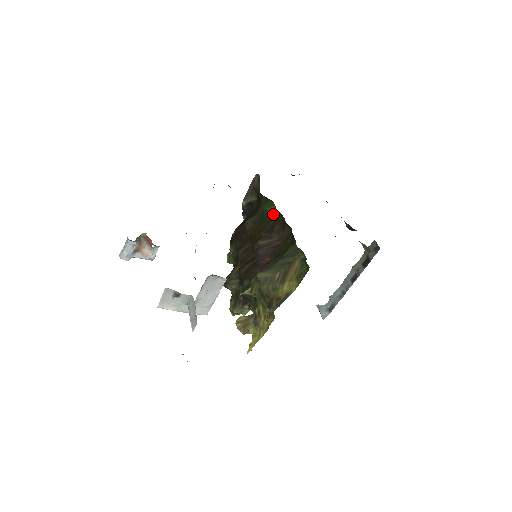
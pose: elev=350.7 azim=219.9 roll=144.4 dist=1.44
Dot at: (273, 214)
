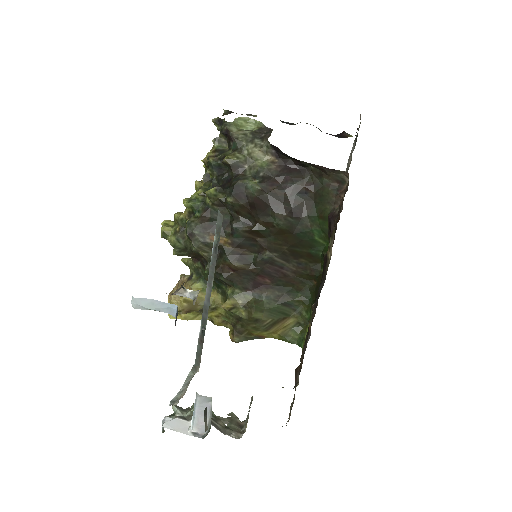
Dot at: (315, 247)
